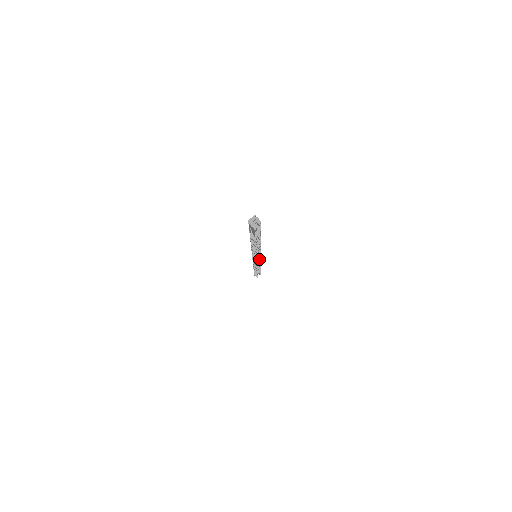
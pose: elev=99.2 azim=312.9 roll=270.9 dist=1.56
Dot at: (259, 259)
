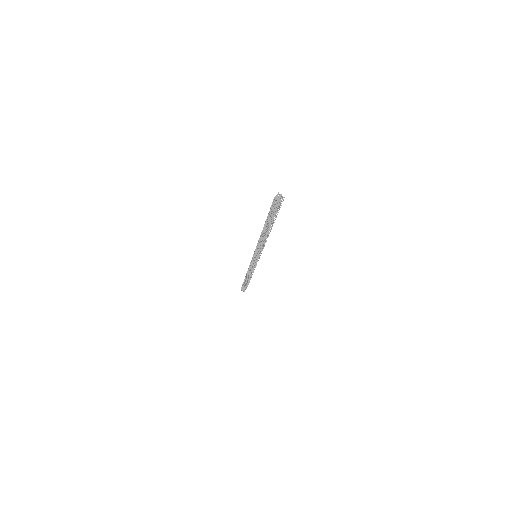
Dot at: occluded
